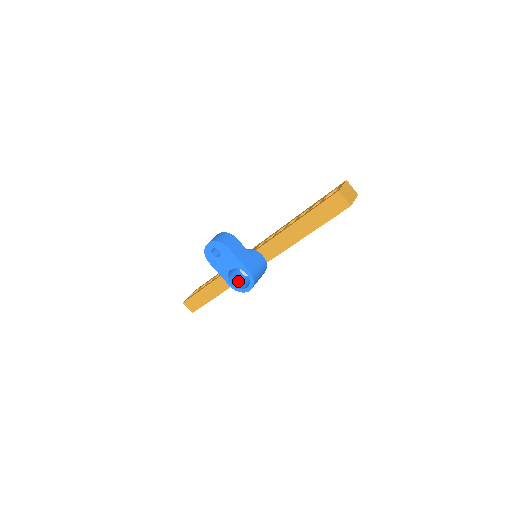
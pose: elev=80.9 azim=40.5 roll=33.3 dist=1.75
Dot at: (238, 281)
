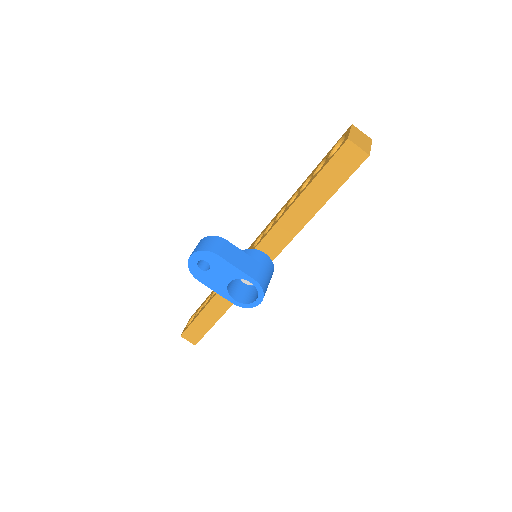
Dot at: (242, 294)
